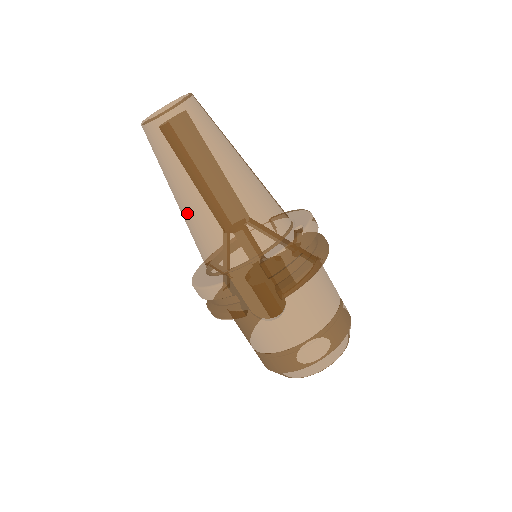
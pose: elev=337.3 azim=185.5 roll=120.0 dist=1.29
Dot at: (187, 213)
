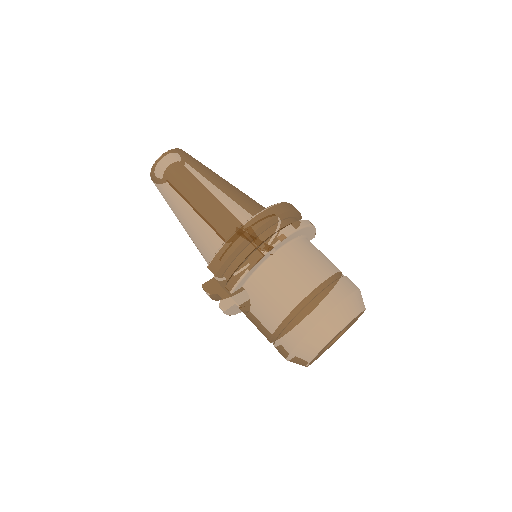
Dot at: occluded
